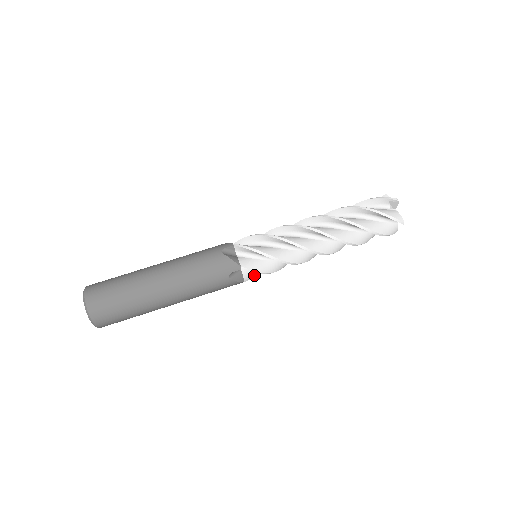
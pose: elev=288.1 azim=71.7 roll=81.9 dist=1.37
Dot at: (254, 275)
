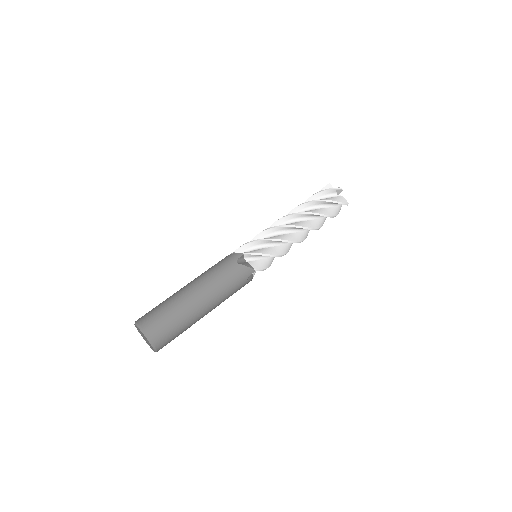
Dot at: (261, 267)
